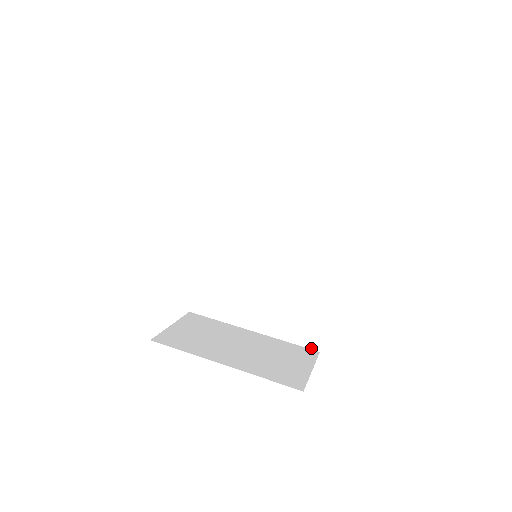
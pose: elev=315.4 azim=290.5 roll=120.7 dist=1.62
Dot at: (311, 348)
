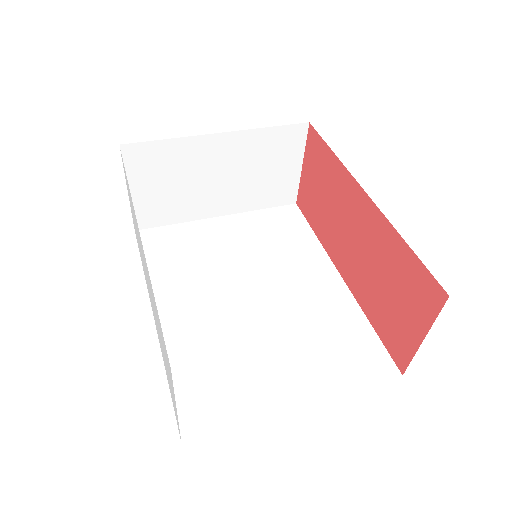
Dot at: (389, 378)
